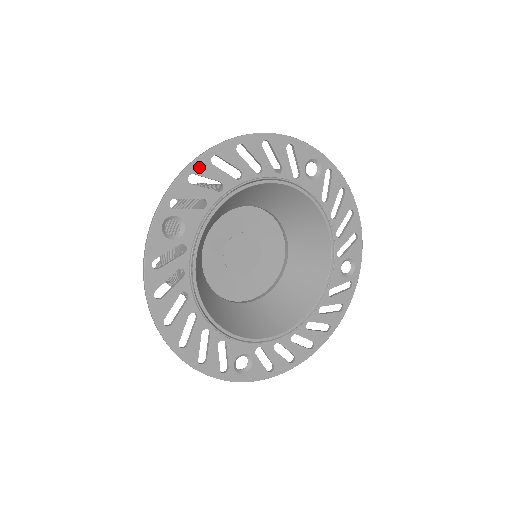
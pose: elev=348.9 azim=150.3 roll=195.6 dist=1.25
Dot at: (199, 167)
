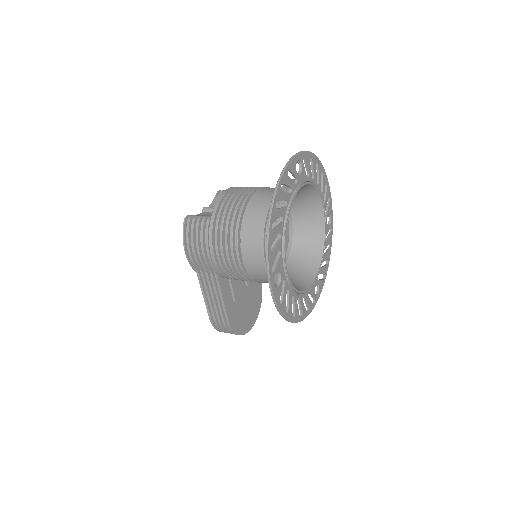
Dot at: (314, 159)
